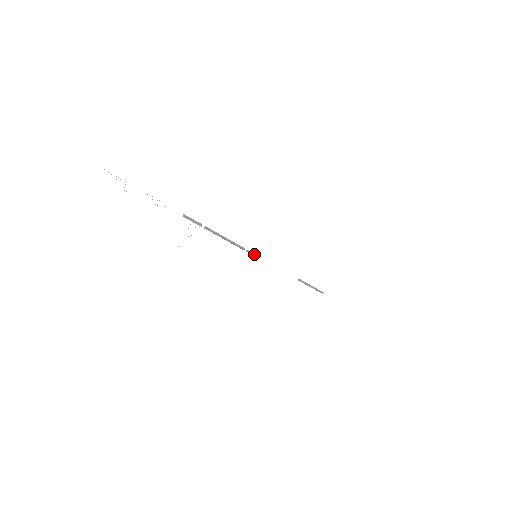
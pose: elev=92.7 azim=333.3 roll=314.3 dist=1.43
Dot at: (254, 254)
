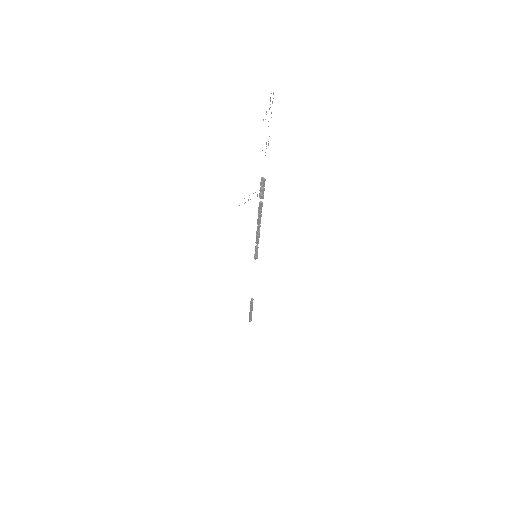
Dot at: (257, 253)
